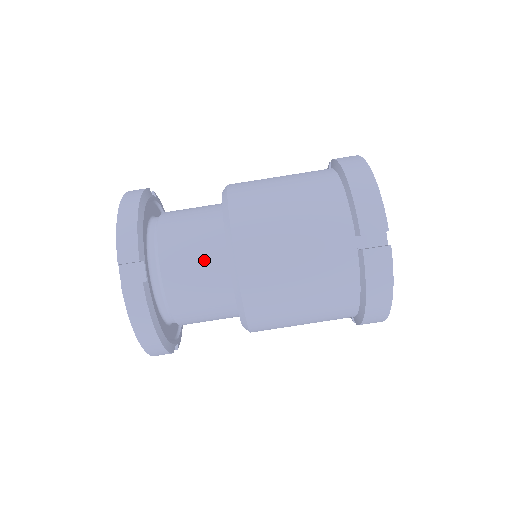
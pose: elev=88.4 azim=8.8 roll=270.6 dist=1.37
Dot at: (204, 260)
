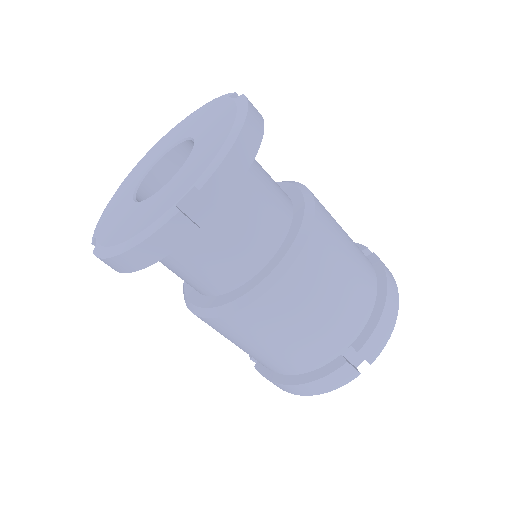
Dot at: (248, 248)
